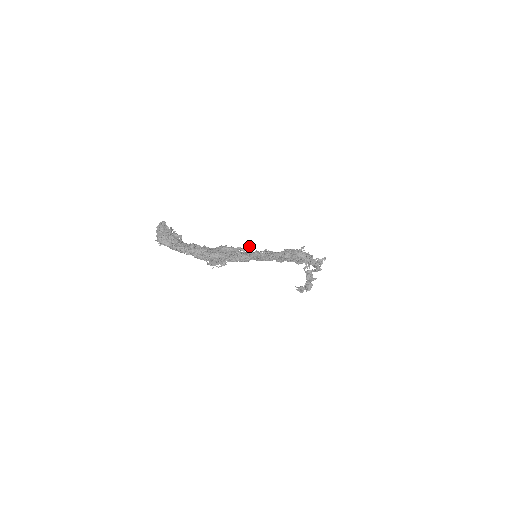
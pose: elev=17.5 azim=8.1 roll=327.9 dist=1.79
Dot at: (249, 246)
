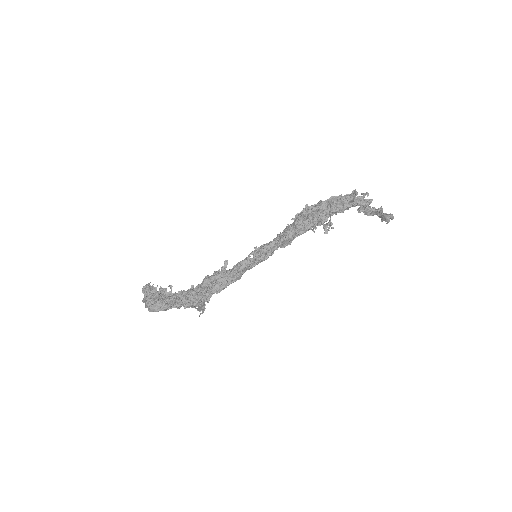
Dot at: (226, 264)
